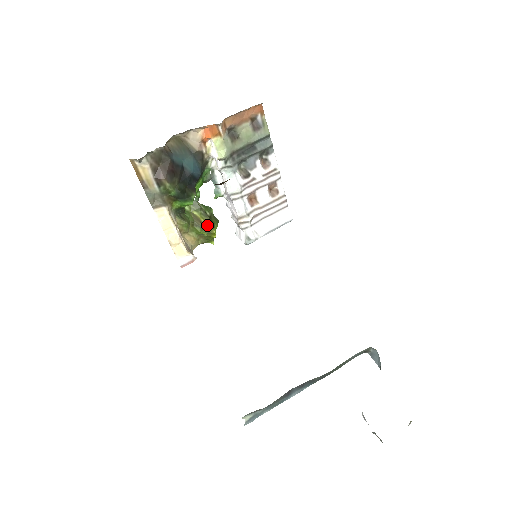
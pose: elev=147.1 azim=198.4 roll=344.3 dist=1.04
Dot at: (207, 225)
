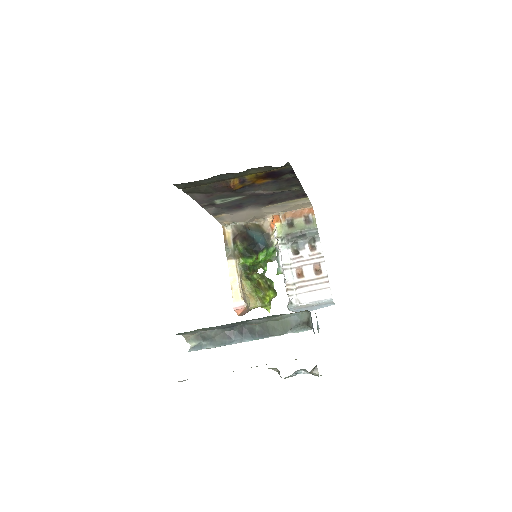
Dot at: (264, 289)
